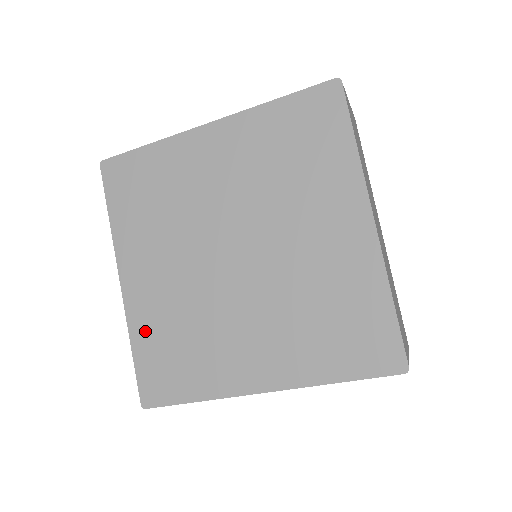
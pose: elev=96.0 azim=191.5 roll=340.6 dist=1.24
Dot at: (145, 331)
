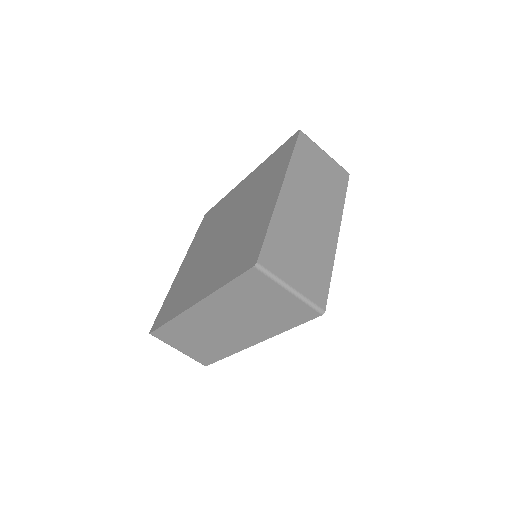
Dot at: (174, 289)
